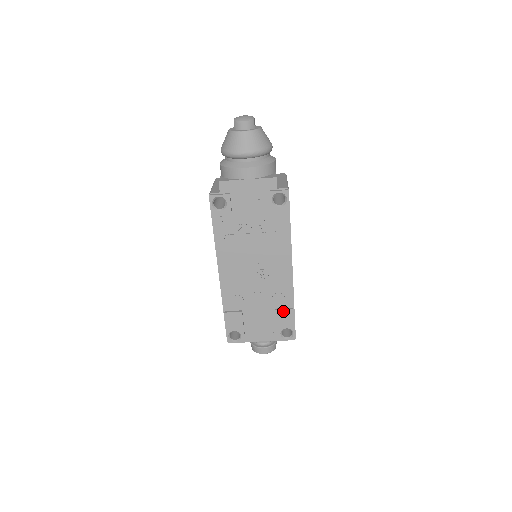
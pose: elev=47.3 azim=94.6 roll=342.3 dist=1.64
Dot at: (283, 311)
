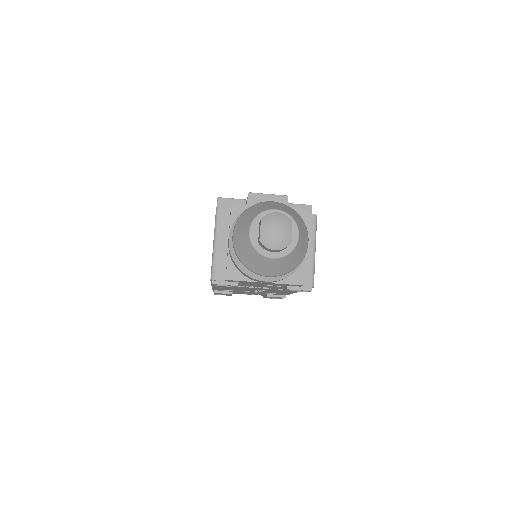
Dot at: occluded
